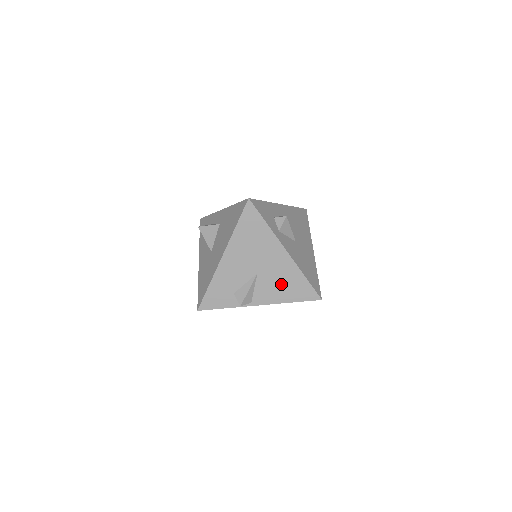
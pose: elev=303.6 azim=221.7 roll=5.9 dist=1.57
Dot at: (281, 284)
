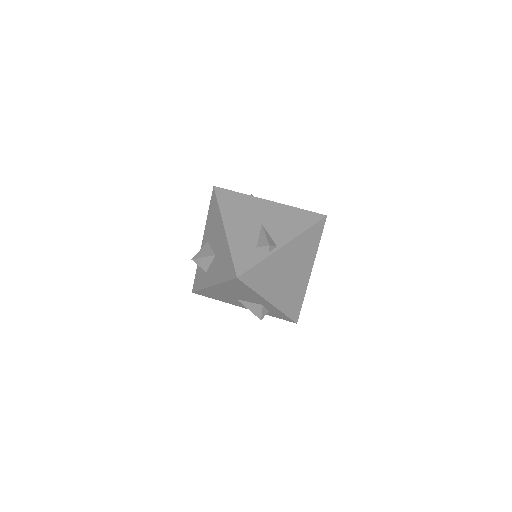
Dot at: (287, 222)
